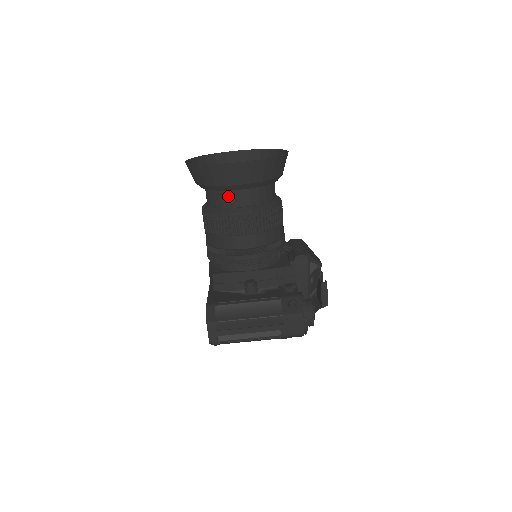
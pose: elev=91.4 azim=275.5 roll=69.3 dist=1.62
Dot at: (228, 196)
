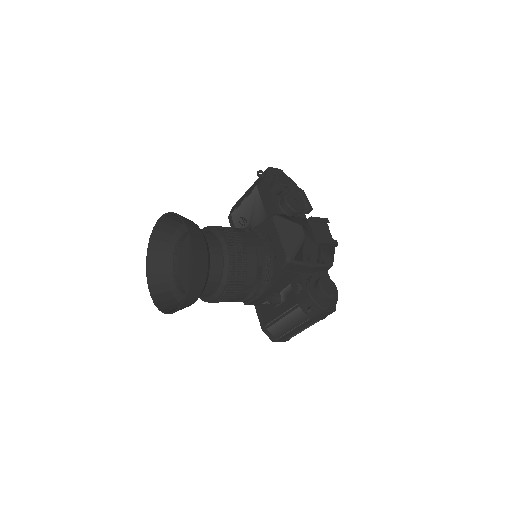
Dot at: occluded
